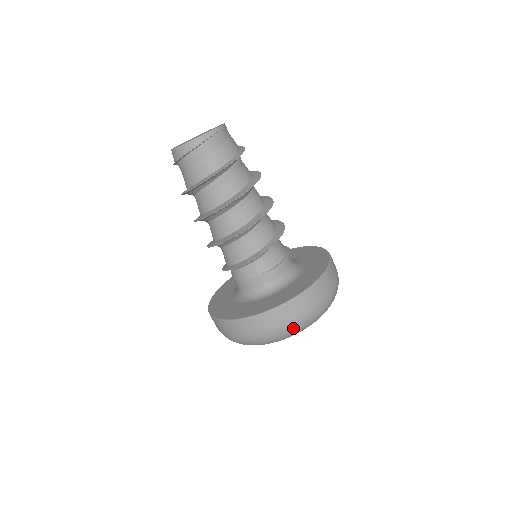
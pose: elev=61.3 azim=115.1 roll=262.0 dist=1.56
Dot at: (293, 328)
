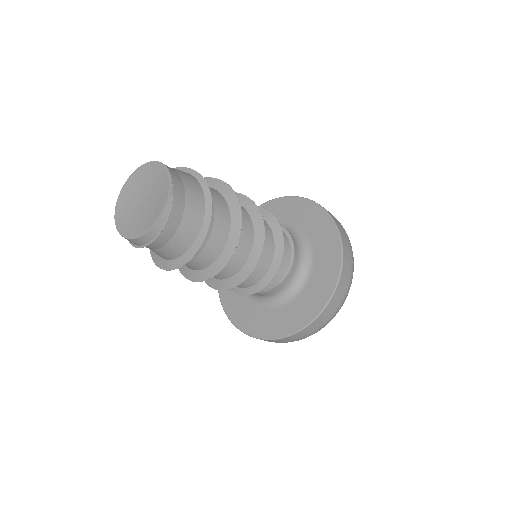
Dot at: (323, 327)
